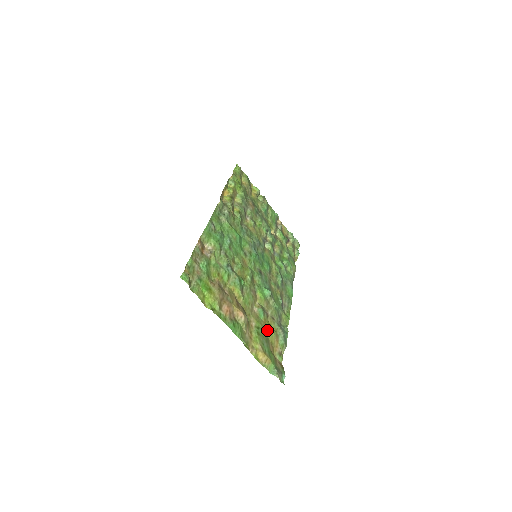
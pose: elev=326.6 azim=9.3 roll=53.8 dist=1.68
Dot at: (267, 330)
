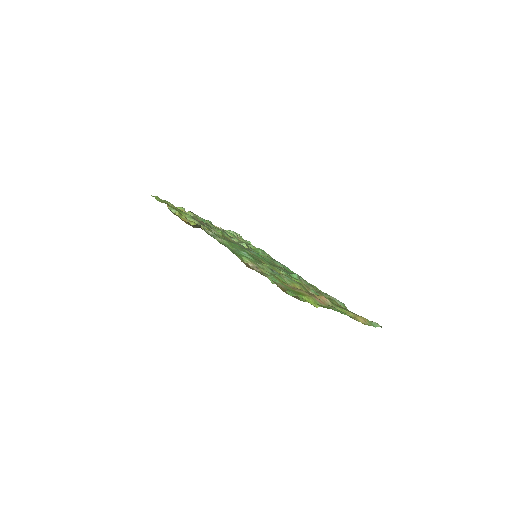
Dot at: occluded
